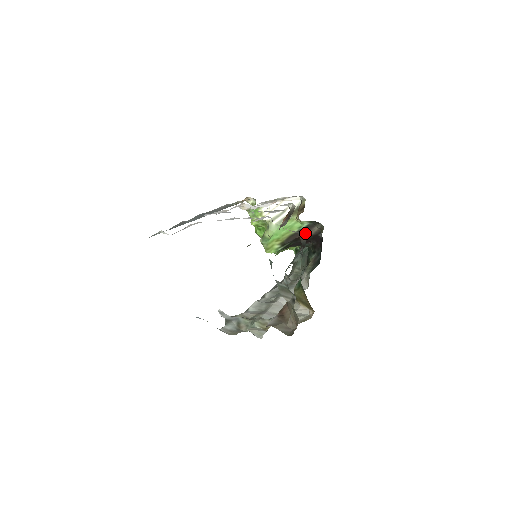
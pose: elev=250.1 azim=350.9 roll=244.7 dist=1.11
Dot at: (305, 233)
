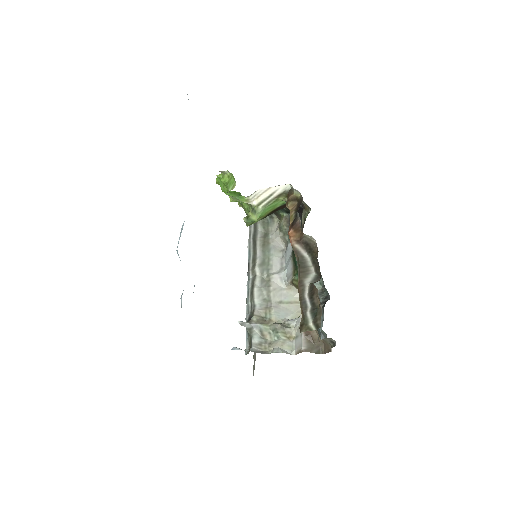
Dot at: occluded
